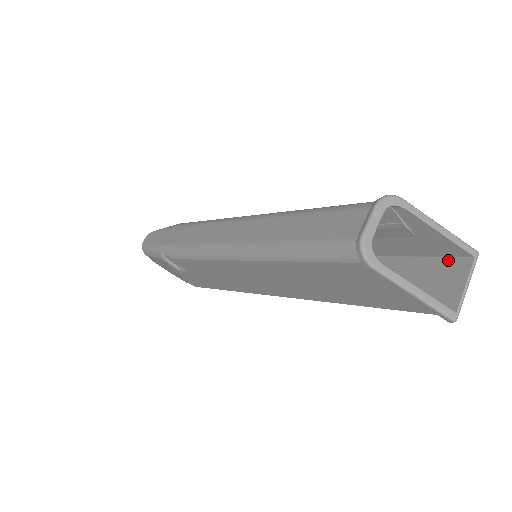
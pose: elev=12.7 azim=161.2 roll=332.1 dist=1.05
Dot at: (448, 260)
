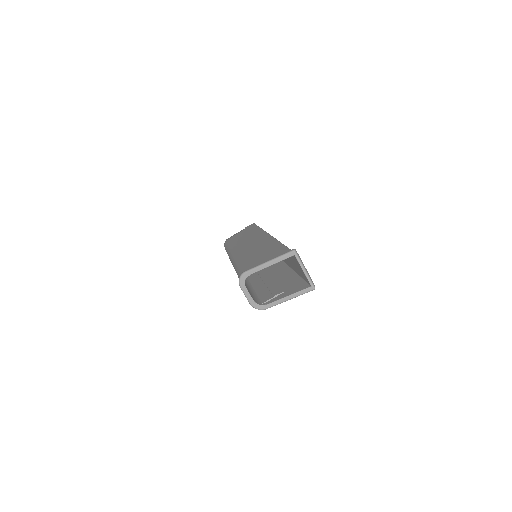
Dot at: occluded
